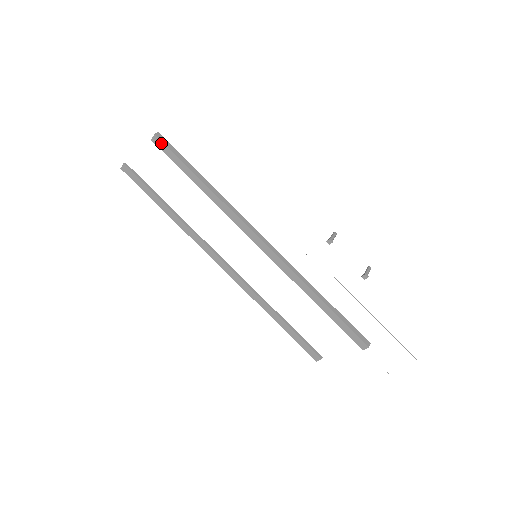
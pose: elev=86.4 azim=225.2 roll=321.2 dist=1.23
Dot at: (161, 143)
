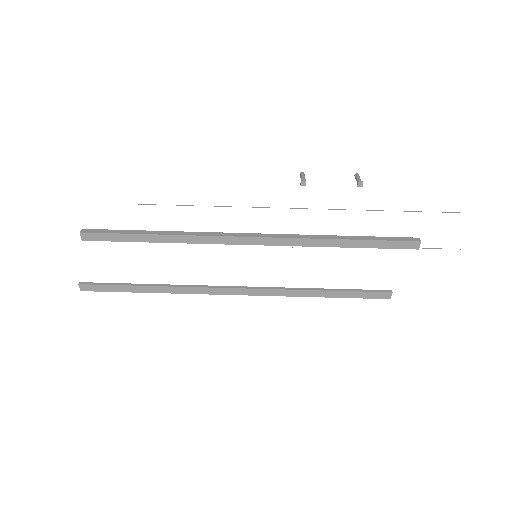
Dot at: (92, 235)
